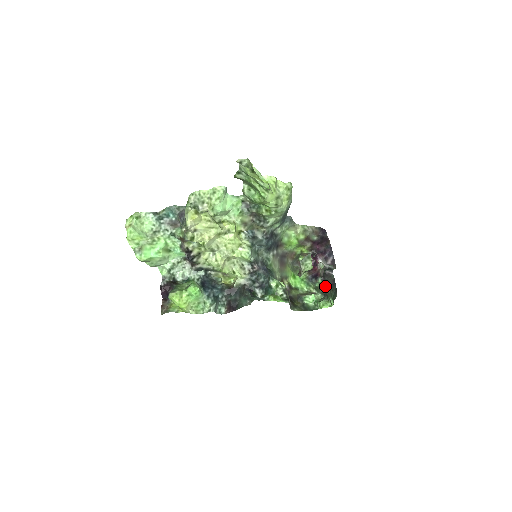
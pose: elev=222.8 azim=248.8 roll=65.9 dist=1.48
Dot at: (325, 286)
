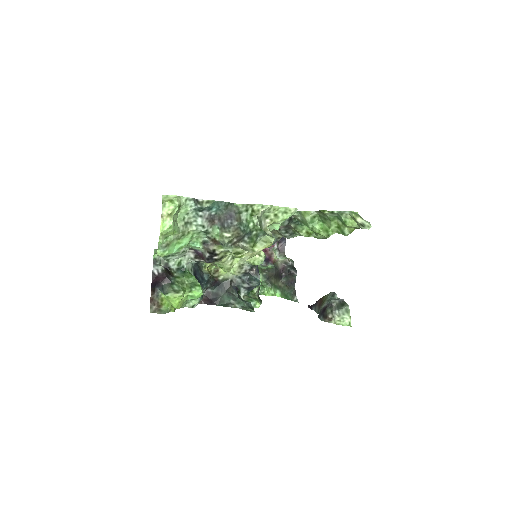
Dot at: (282, 281)
